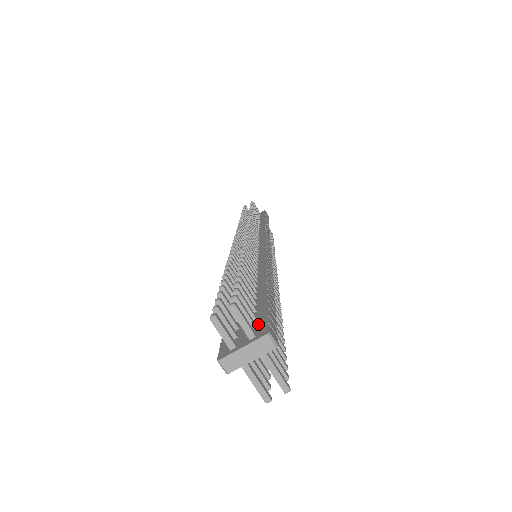
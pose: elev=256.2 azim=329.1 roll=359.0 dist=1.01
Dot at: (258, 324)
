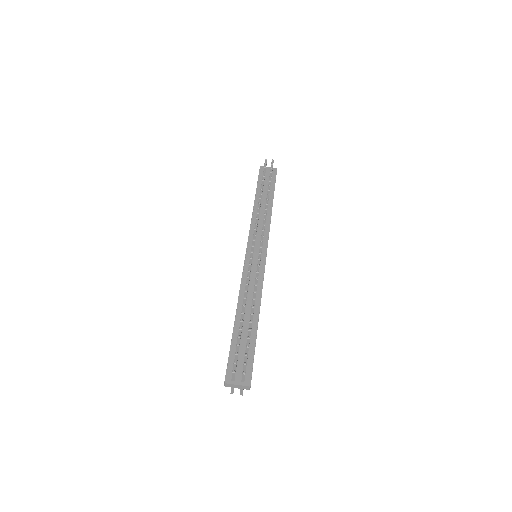
Dot at: (247, 372)
